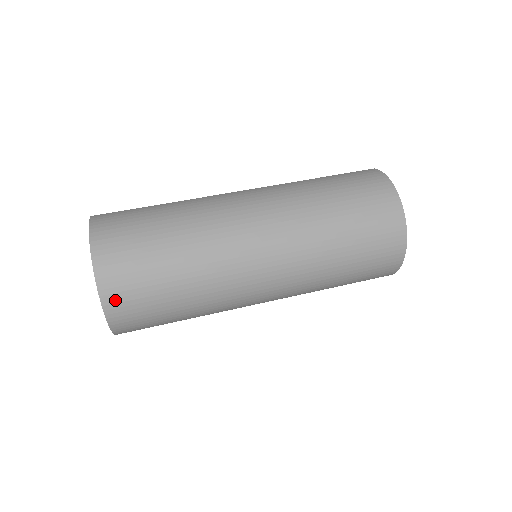
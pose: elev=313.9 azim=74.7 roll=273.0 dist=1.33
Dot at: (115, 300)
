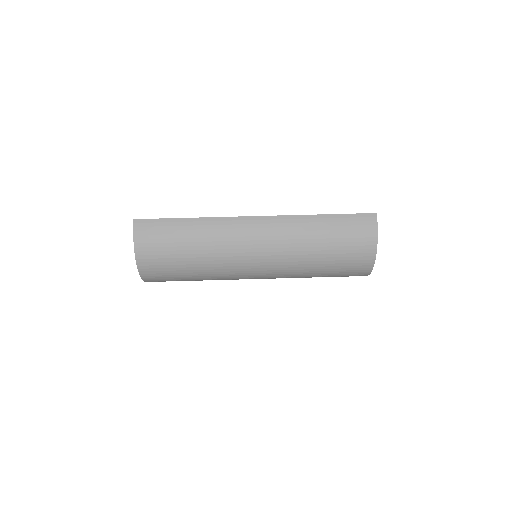
Dot at: (153, 281)
